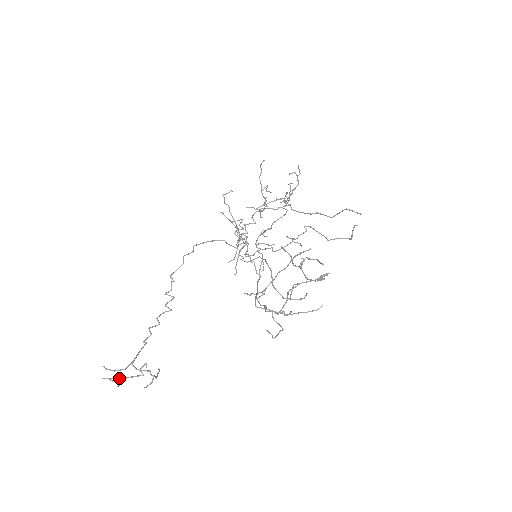
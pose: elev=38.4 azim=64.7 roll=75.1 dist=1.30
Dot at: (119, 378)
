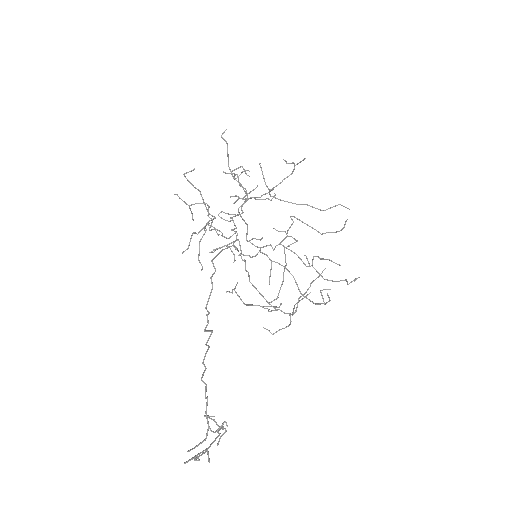
Dot at: (204, 453)
